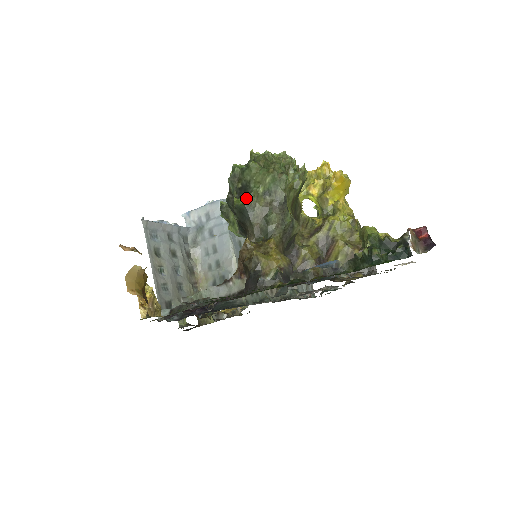
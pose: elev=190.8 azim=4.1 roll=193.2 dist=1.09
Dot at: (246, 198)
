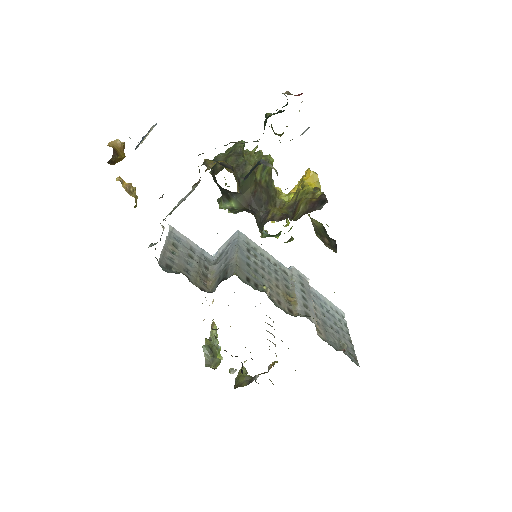
Dot at: (216, 156)
